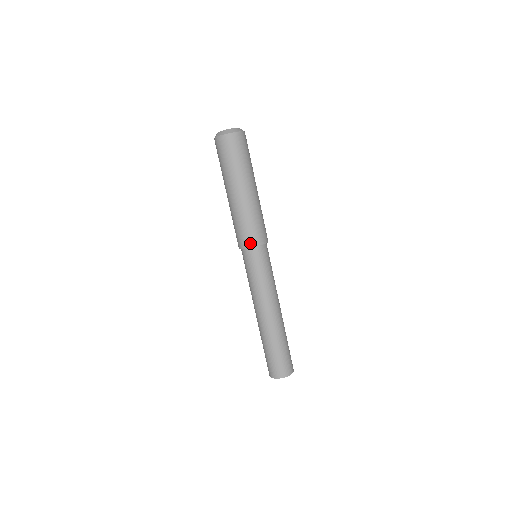
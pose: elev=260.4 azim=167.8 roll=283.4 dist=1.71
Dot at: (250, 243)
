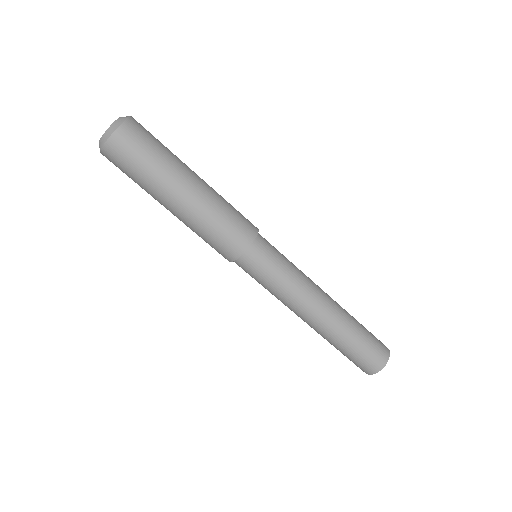
Dot at: (246, 240)
